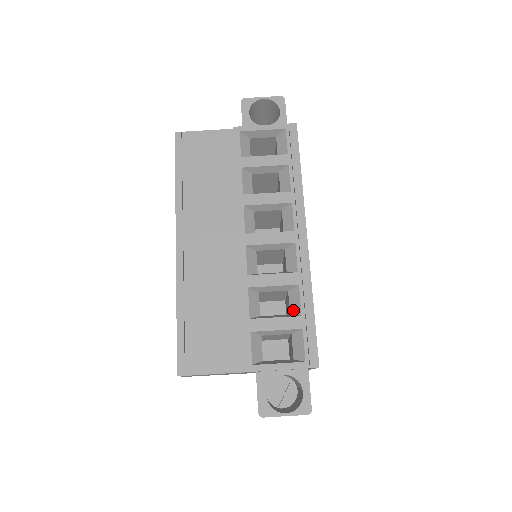
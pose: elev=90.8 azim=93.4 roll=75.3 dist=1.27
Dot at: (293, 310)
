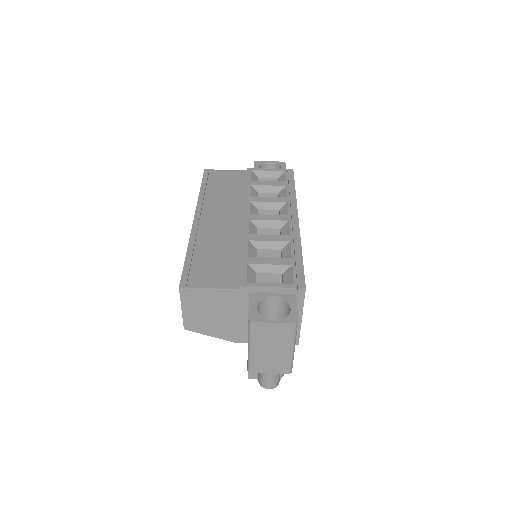
Dot at: occluded
